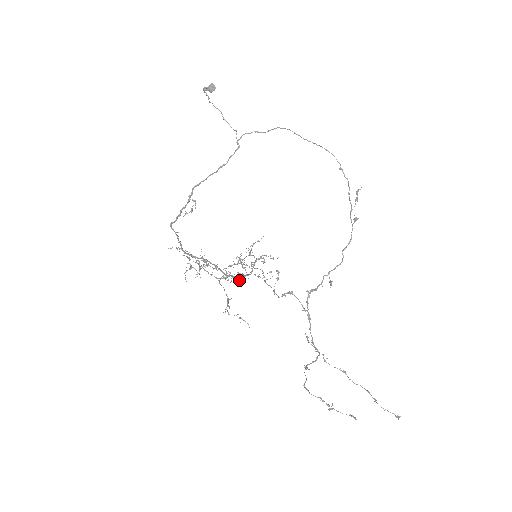
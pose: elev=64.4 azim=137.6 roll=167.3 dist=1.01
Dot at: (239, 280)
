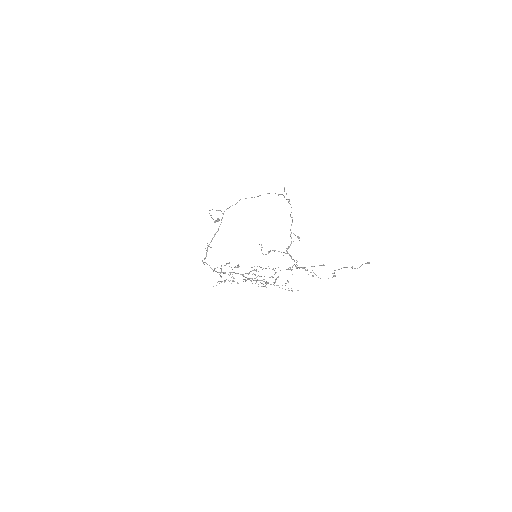
Dot at: (263, 286)
